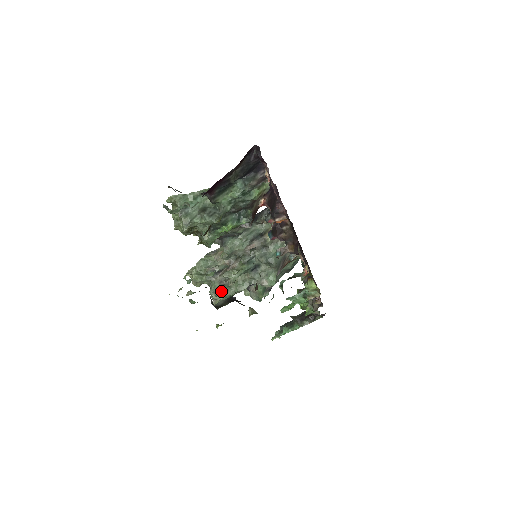
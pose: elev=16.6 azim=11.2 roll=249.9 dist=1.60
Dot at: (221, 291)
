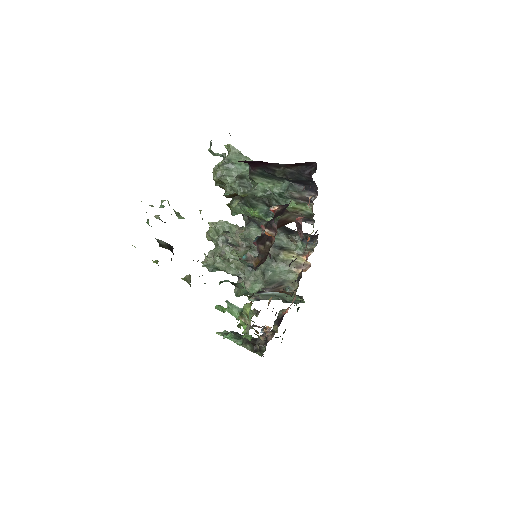
Dot at: (215, 257)
